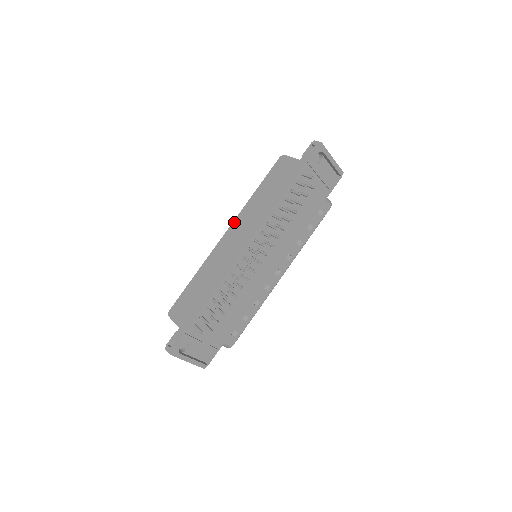
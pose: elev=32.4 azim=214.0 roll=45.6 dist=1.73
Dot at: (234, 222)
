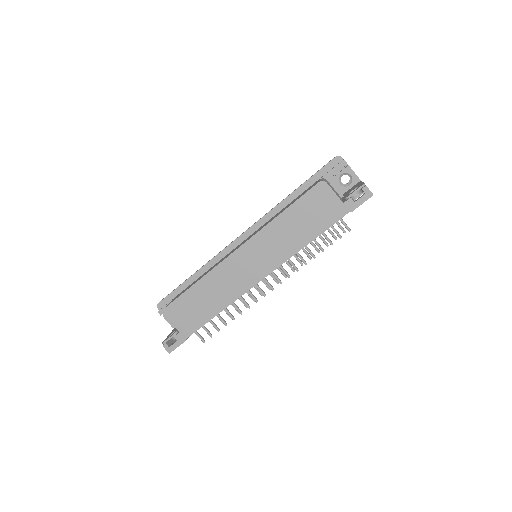
Dot at: (250, 241)
